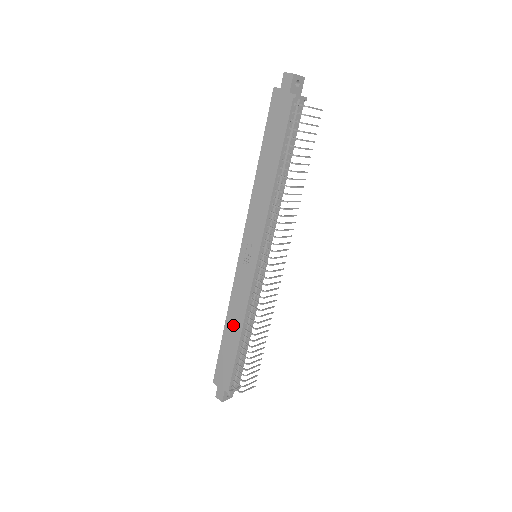
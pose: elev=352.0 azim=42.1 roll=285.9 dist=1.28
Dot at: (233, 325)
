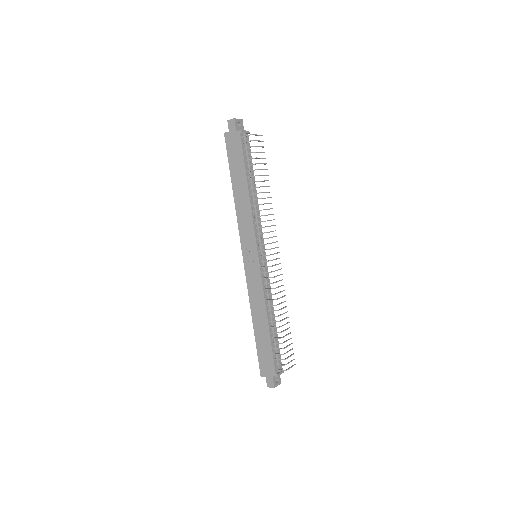
Dot at: (259, 318)
